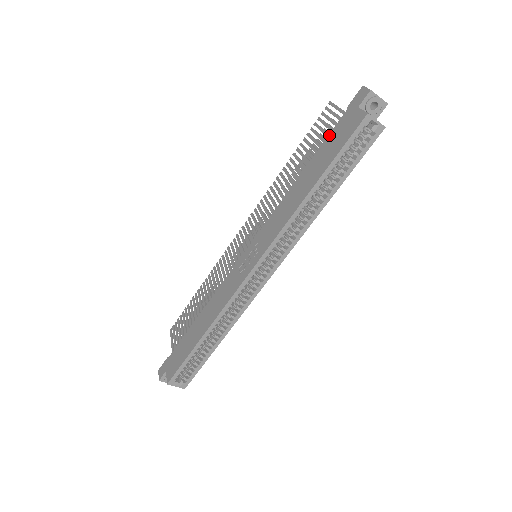
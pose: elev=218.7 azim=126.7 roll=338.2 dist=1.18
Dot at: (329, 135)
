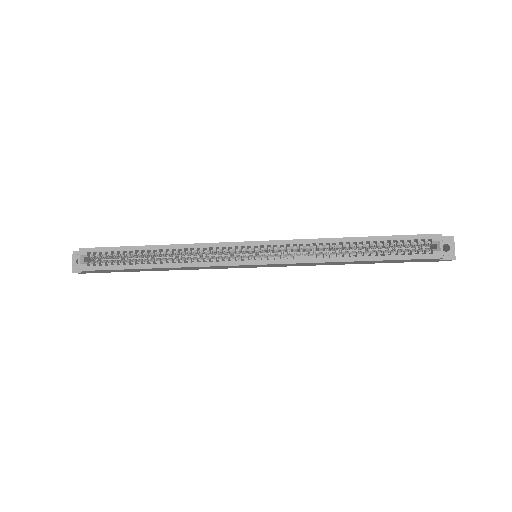
Dot at: occluded
